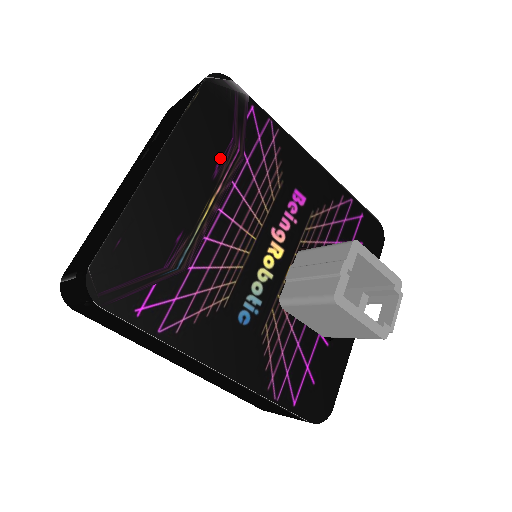
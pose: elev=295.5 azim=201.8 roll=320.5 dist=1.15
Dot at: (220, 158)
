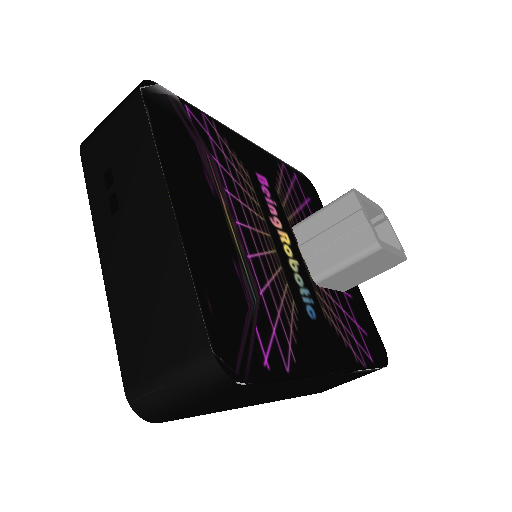
Dot at: (203, 170)
